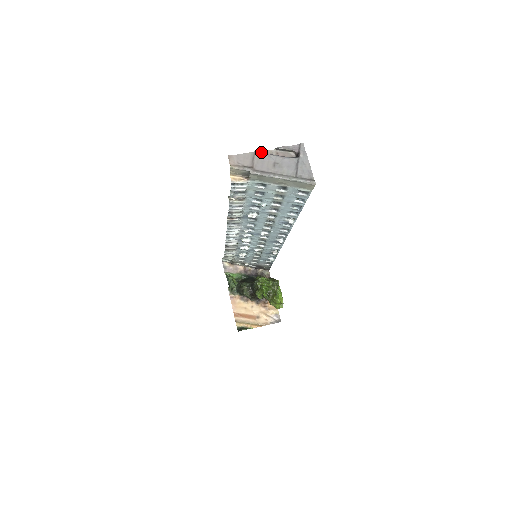
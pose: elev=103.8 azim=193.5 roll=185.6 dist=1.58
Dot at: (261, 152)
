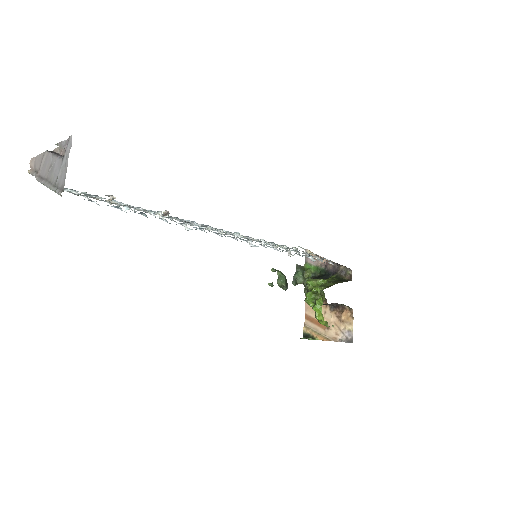
Dot at: (49, 151)
